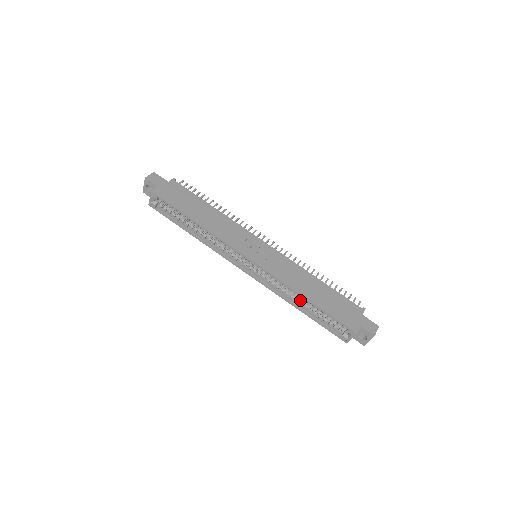
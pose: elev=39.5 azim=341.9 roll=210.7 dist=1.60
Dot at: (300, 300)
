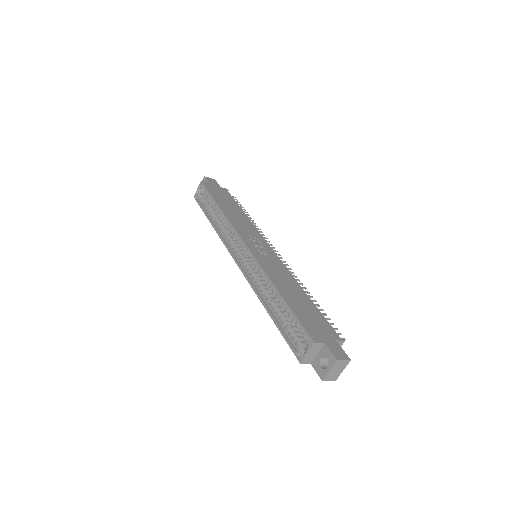
Dot at: (273, 300)
